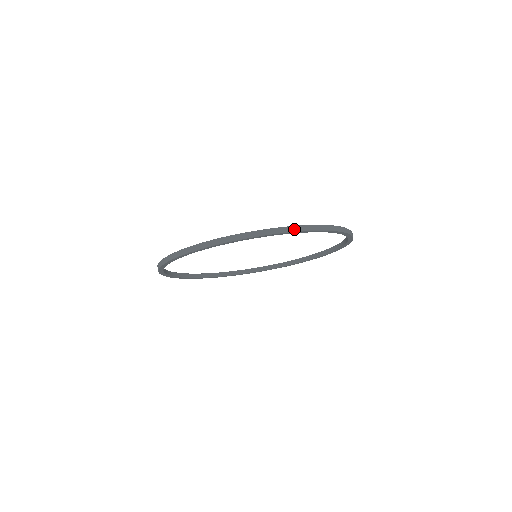
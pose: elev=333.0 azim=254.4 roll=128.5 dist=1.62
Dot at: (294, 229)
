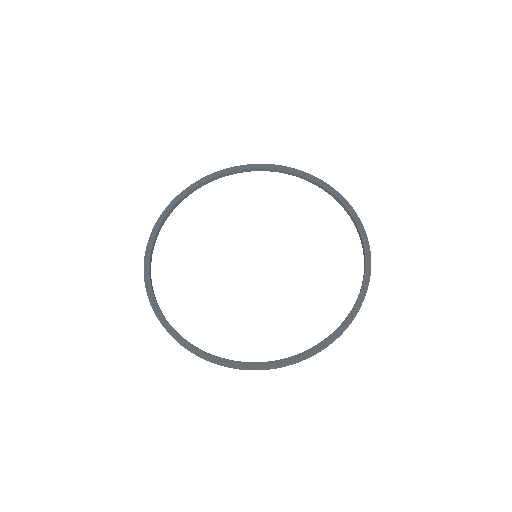
Dot at: occluded
